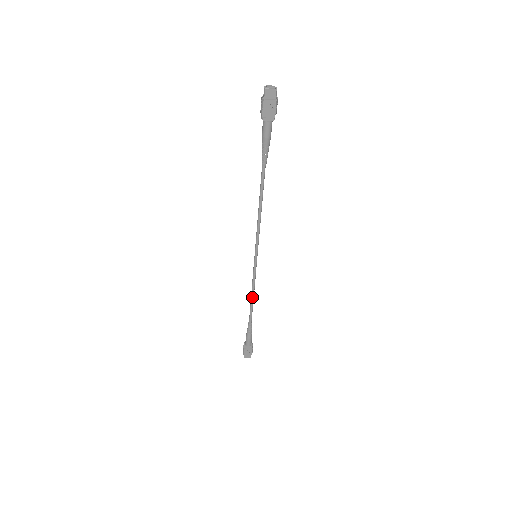
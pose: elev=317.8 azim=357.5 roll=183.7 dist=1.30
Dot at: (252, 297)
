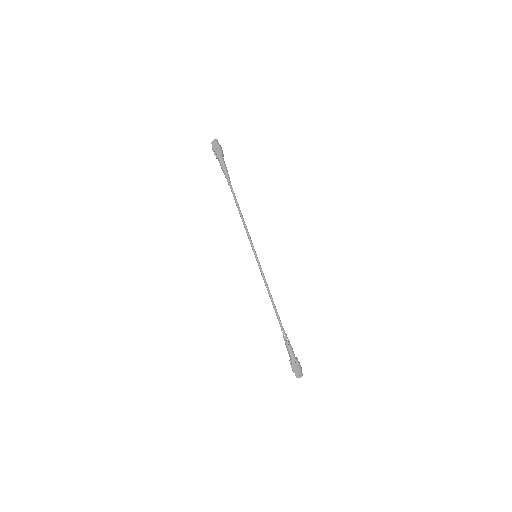
Dot at: (270, 298)
